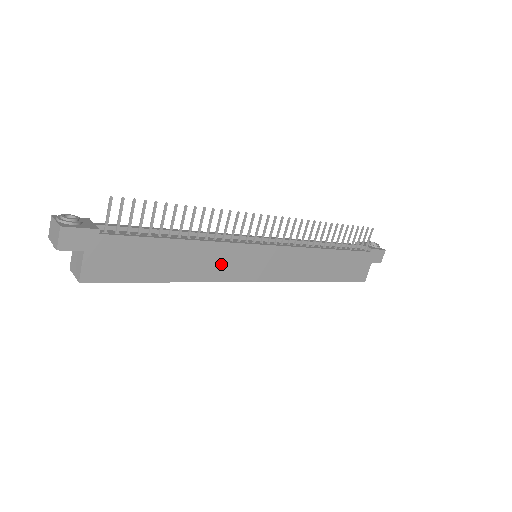
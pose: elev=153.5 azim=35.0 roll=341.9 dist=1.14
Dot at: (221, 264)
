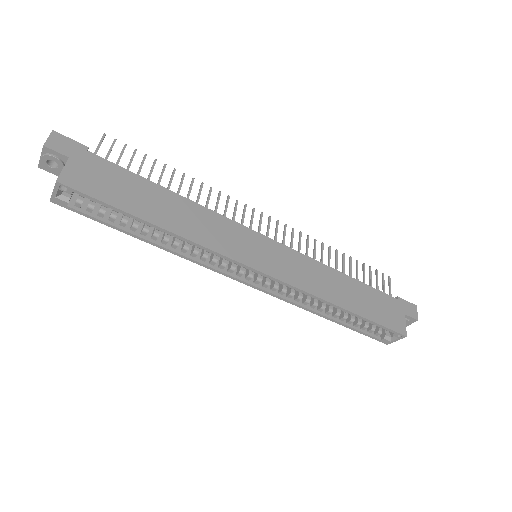
Dot at: (214, 232)
